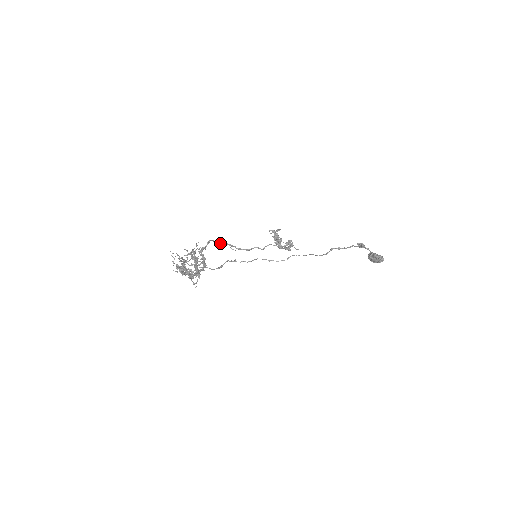
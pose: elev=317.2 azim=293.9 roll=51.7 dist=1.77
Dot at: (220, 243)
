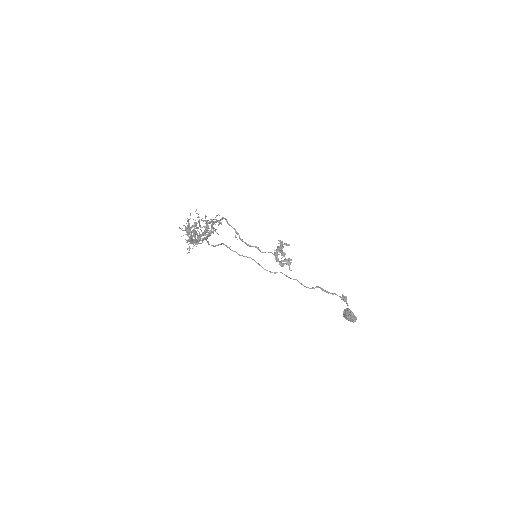
Dot at: (229, 225)
